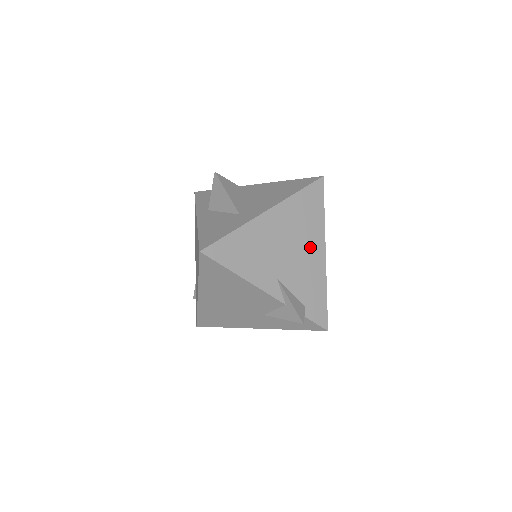
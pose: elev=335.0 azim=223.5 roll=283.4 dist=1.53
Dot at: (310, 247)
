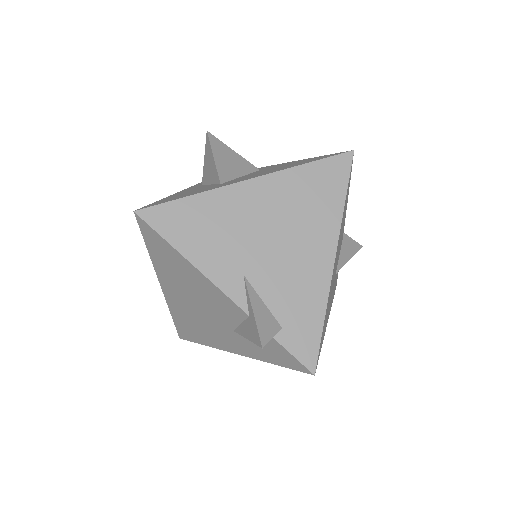
Dot at: (310, 244)
